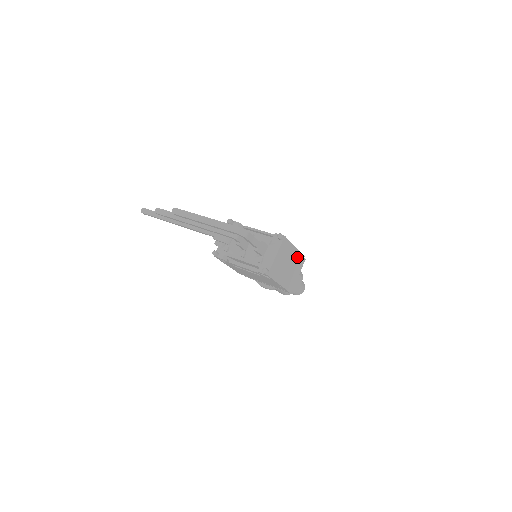
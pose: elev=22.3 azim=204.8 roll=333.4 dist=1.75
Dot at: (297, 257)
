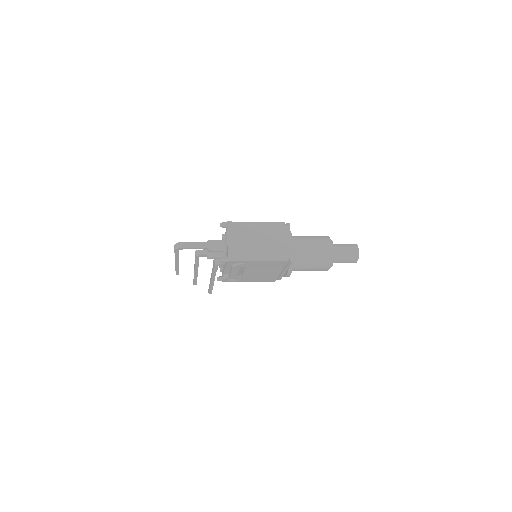
Dot at: (270, 228)
